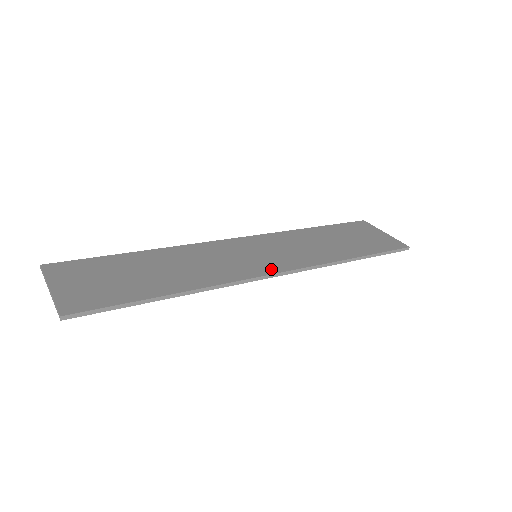
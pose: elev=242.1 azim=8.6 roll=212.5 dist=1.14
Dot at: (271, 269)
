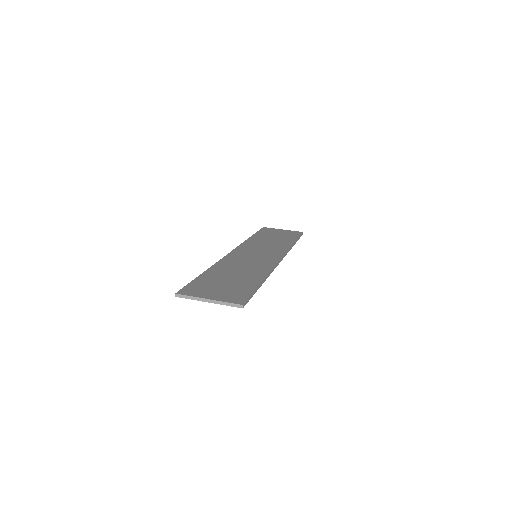
Dot at: (276, 258)
